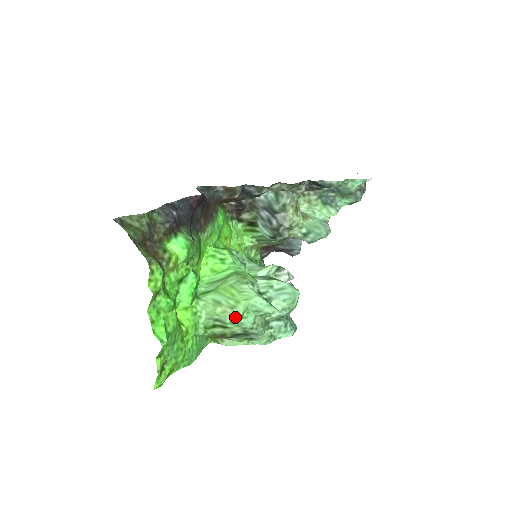
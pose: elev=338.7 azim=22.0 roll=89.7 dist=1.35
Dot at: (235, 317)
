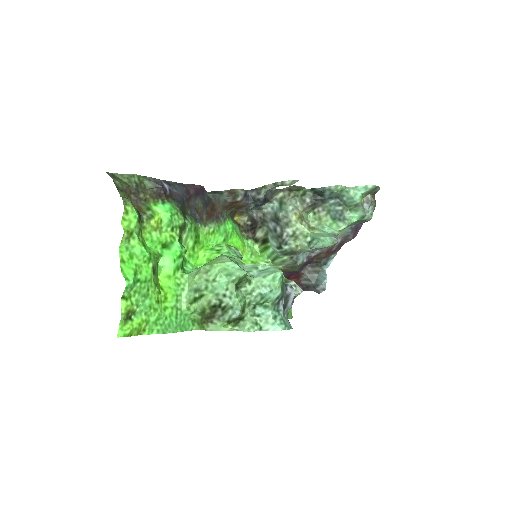
Dot at: (209, 281)
